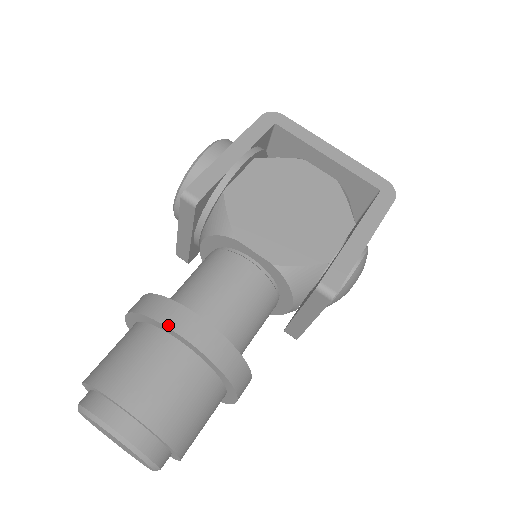
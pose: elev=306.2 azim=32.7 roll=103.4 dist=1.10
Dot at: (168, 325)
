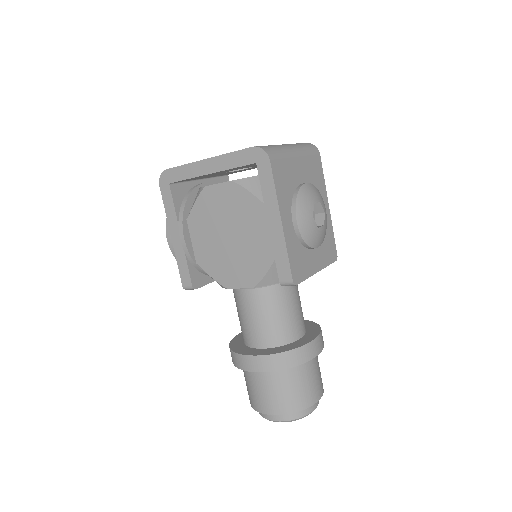
Dot at: (243, 369)
